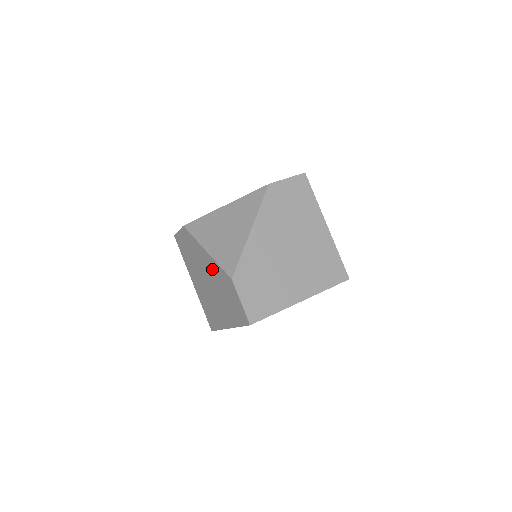
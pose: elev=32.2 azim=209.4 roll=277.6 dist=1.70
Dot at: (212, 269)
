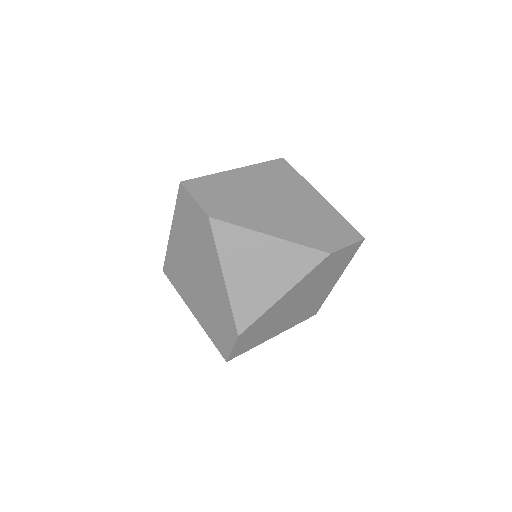
Dot at: (218, 291)
